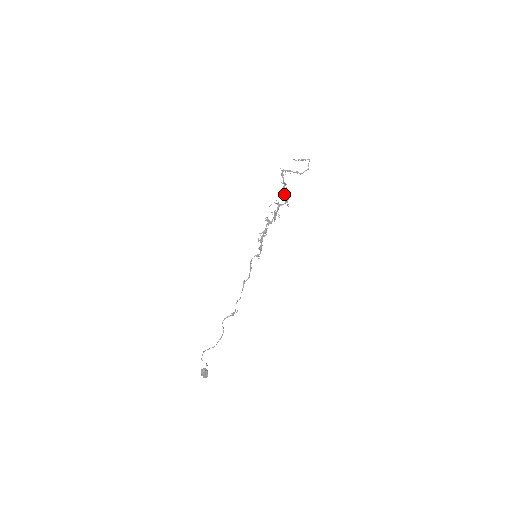
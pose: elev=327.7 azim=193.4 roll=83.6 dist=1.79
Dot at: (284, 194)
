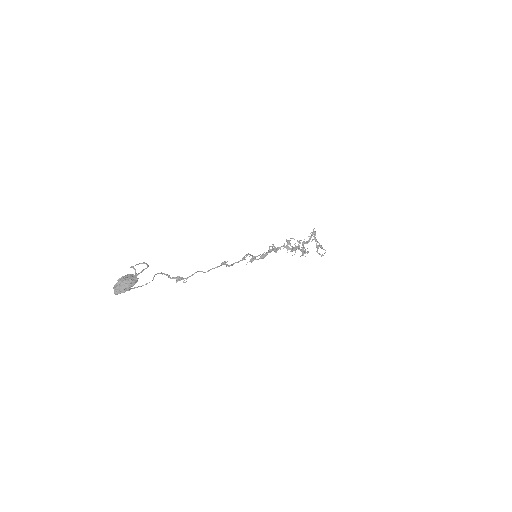
Dot at: (303, 246)
